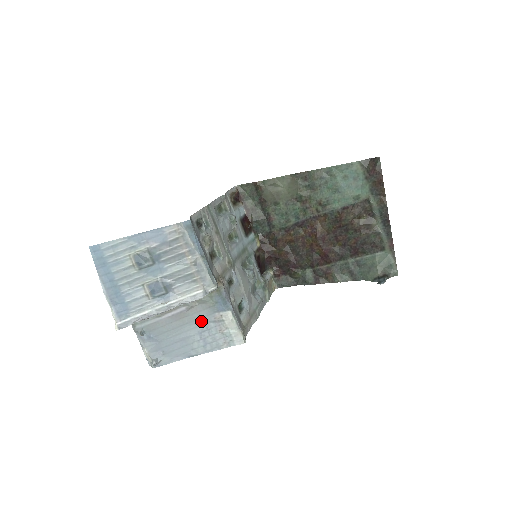
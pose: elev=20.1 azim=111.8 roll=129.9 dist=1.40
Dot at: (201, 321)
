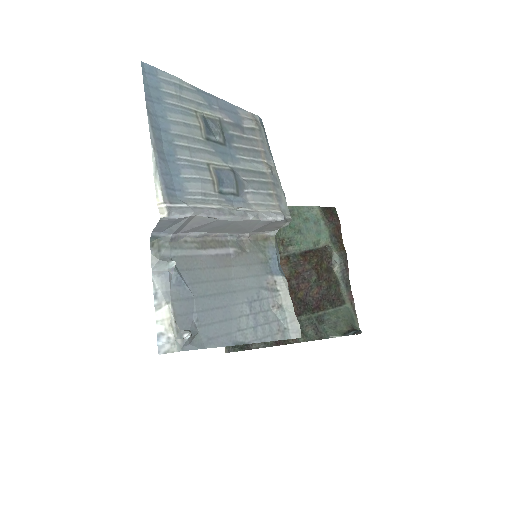
Dot at: (251, 282)
